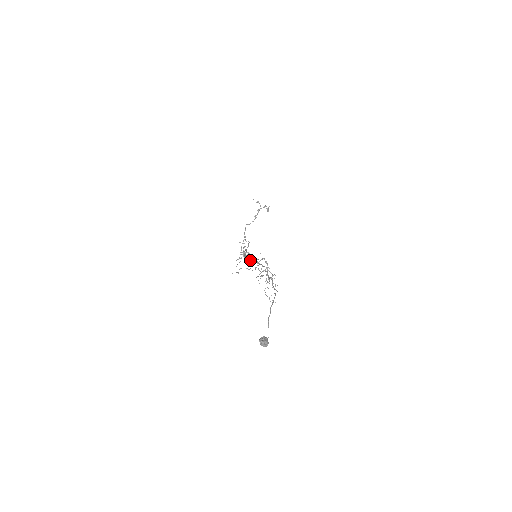
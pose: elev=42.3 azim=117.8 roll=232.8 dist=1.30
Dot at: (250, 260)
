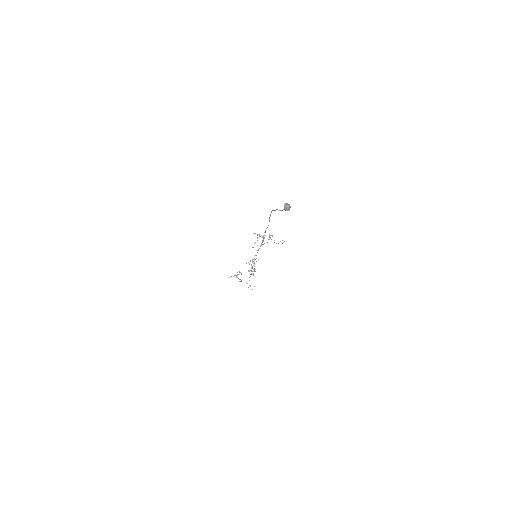
Dot at: occluded
